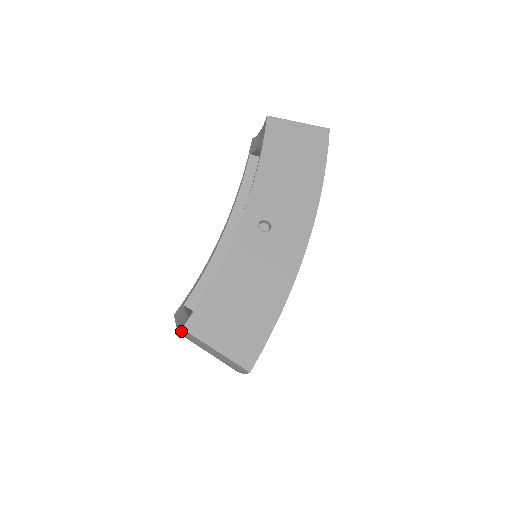
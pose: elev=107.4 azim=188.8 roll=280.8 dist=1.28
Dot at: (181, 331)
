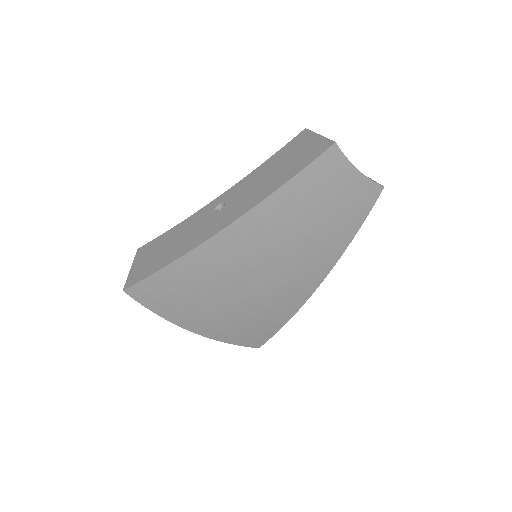
Dot at: occluded
